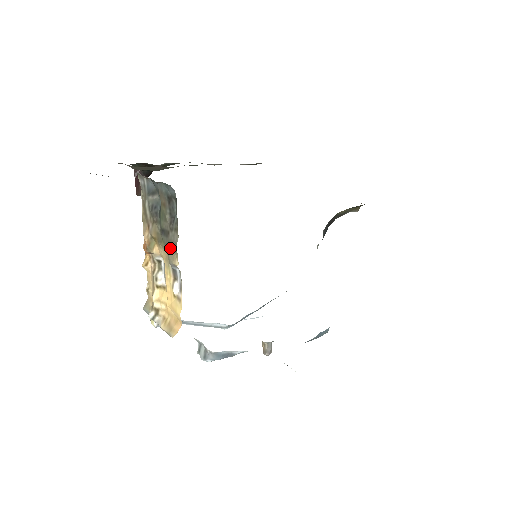
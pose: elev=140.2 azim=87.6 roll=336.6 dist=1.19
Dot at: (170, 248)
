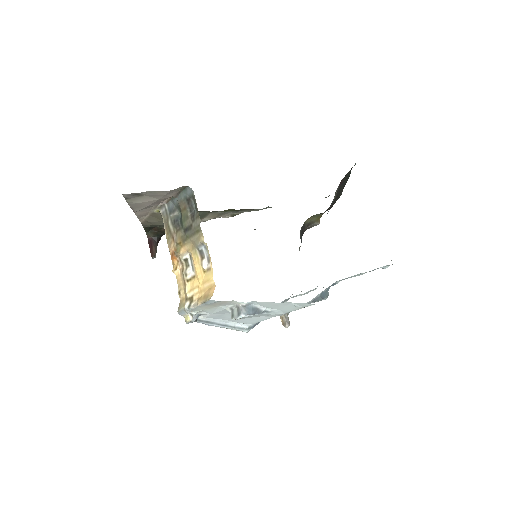
Dot at: (195, 234)
